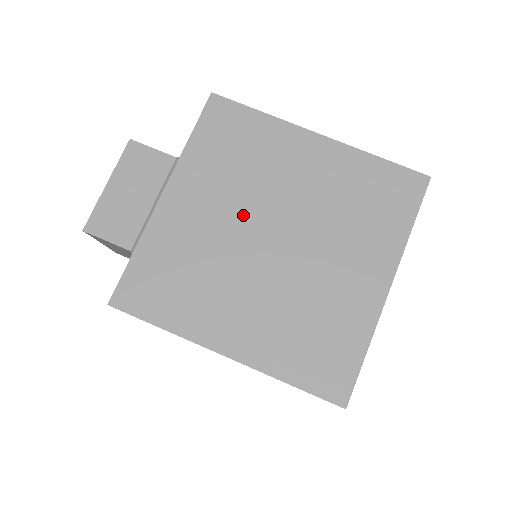
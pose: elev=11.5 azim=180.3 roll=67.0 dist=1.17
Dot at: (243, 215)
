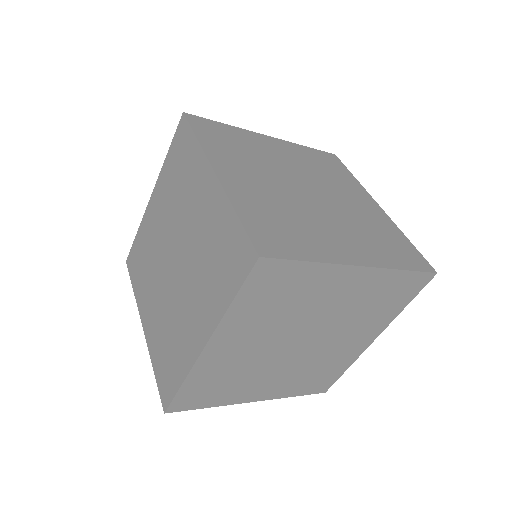
Dot at: (302, 174)
